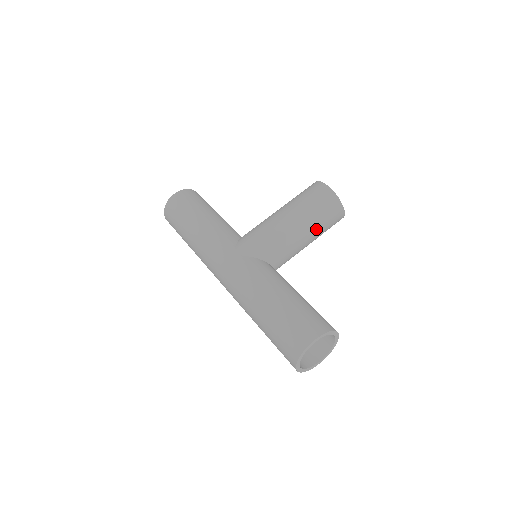
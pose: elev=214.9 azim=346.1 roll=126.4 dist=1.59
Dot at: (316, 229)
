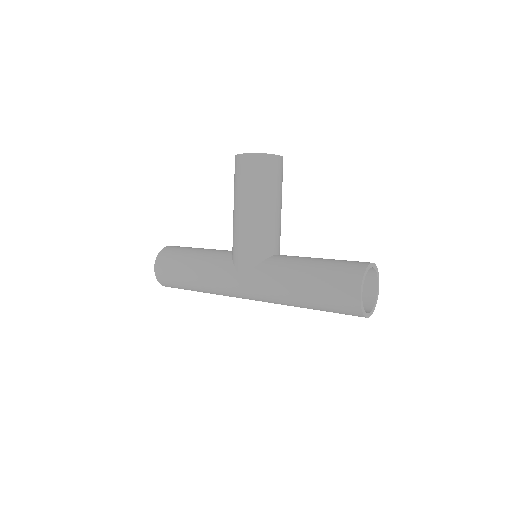
Dot at: (275, 194)
